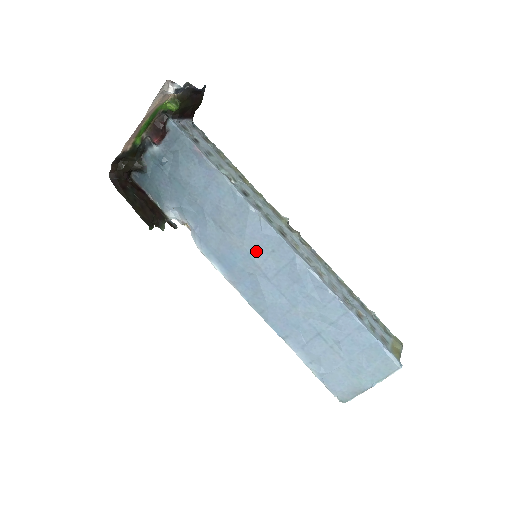
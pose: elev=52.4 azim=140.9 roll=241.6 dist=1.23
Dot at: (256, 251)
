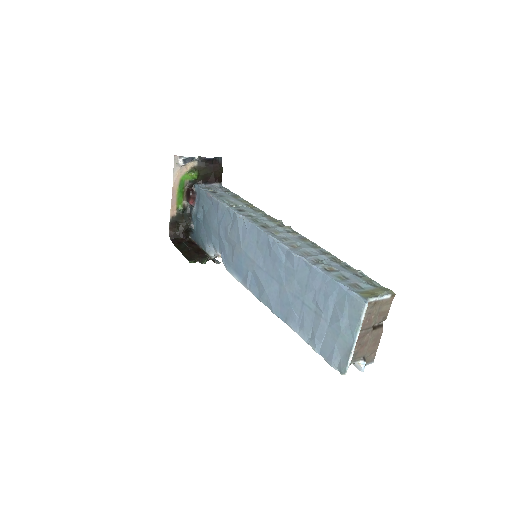
Dot at: (249, 249)
